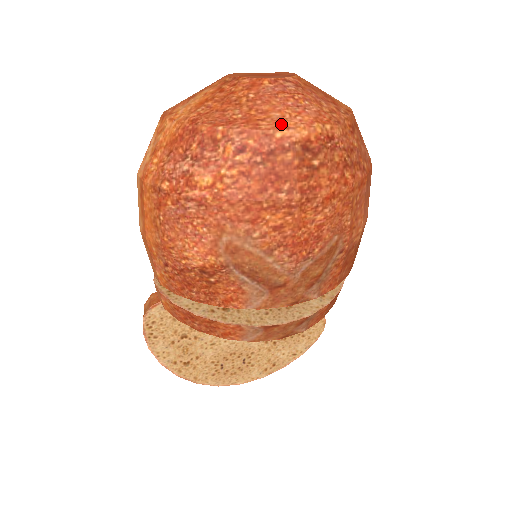
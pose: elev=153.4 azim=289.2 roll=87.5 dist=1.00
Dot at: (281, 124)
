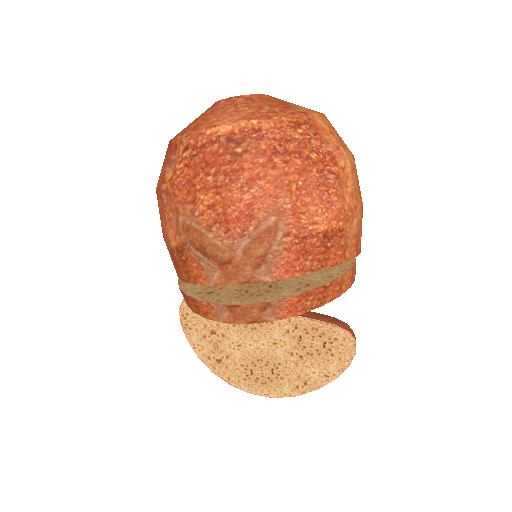
Dot at: (213, 124)
